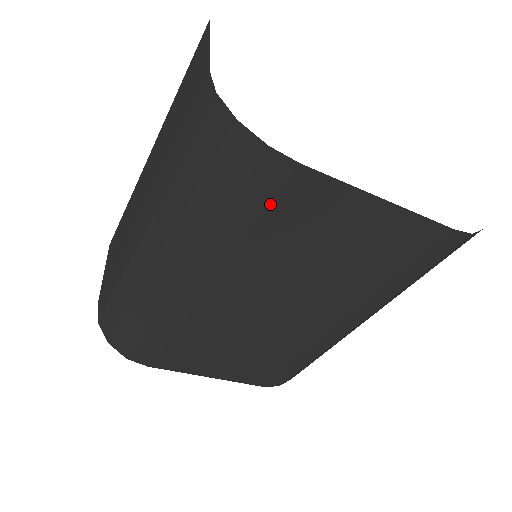
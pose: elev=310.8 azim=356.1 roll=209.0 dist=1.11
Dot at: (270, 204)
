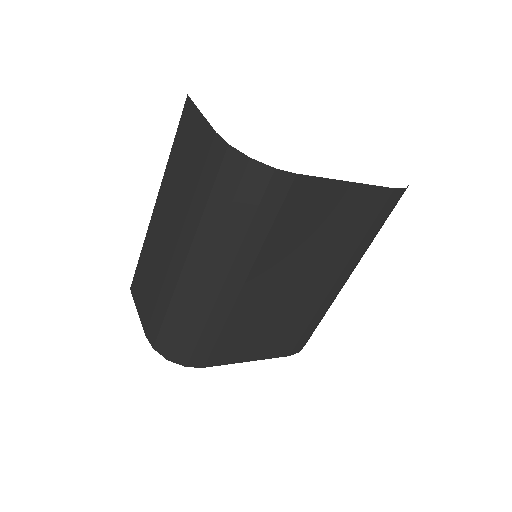
Dot at: (281, 207)
